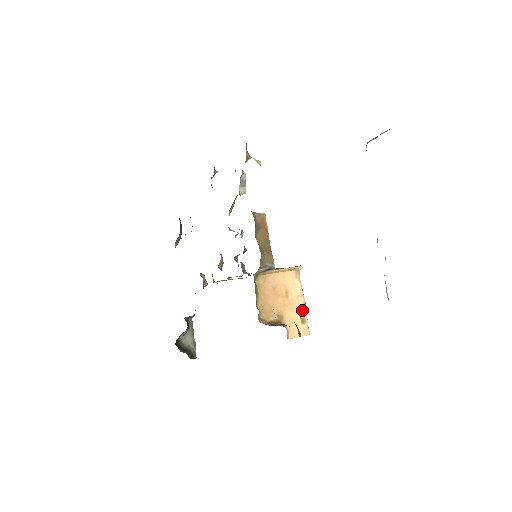
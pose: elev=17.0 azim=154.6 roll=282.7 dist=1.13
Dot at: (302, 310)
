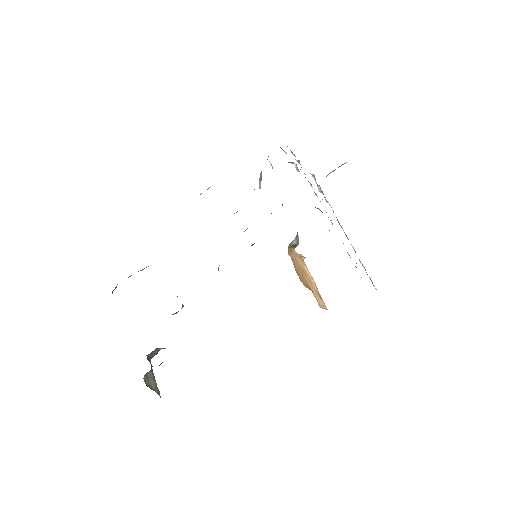
Dot at: (316, 289)
